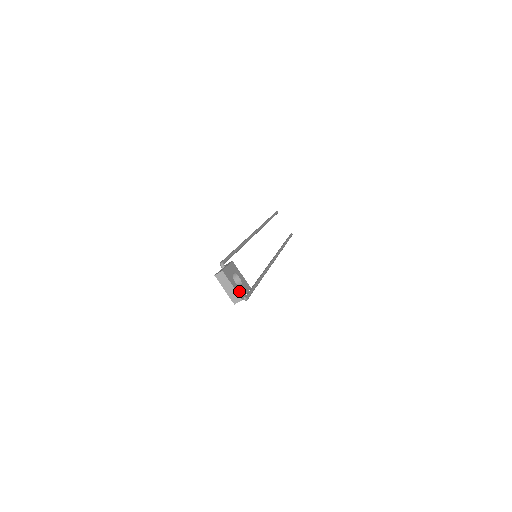
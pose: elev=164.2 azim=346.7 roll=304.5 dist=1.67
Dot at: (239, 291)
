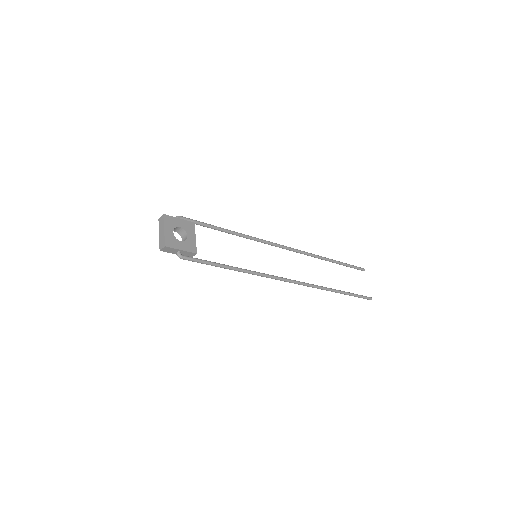
Dot at: (170, 240)
